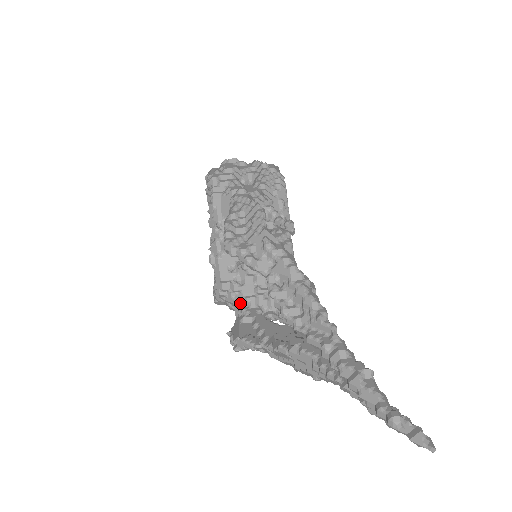
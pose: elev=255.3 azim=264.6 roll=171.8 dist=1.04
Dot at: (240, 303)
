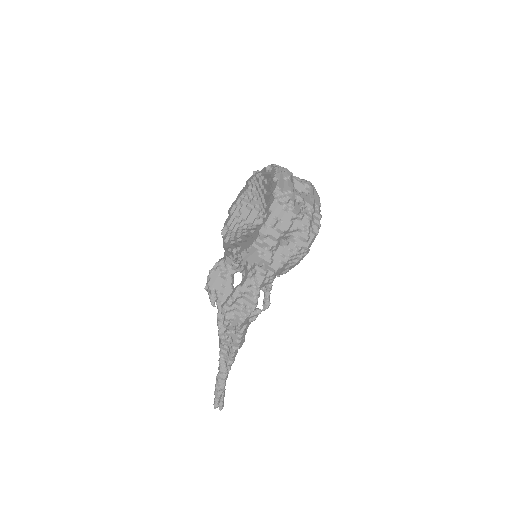
Dot at: (229, 261)
